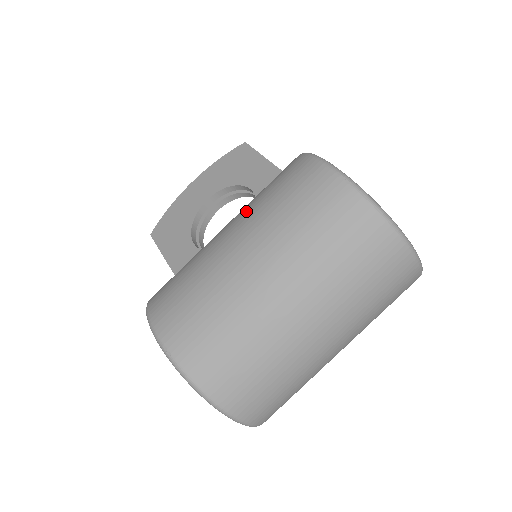
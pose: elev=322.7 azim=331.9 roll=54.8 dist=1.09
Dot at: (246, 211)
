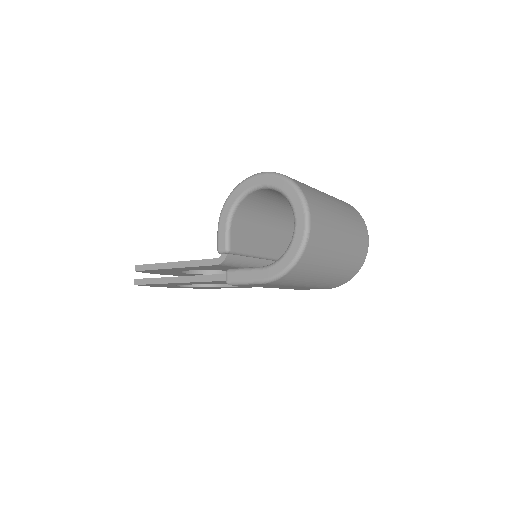
Dot at: occluded
